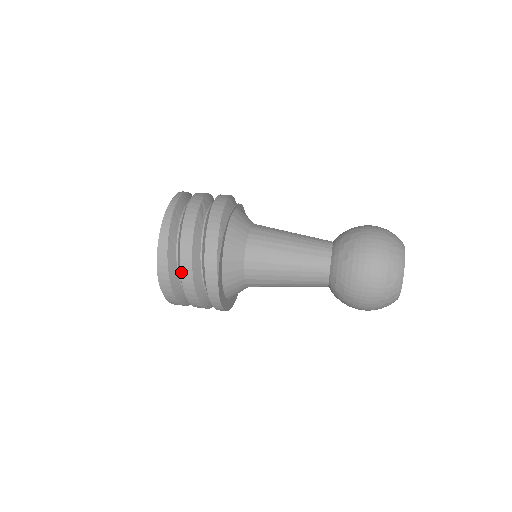
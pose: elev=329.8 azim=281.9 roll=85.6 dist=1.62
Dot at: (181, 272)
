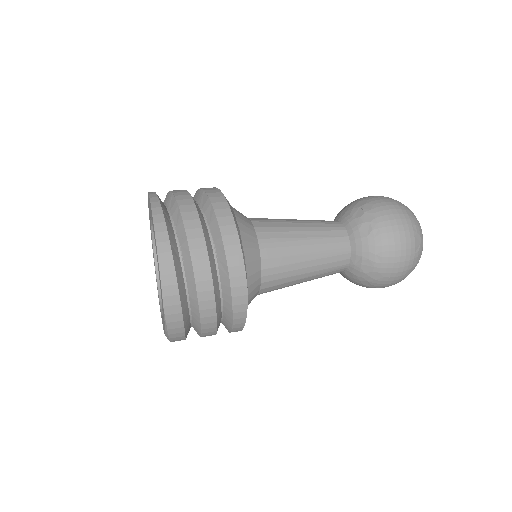
Dot at: (197, 288)
